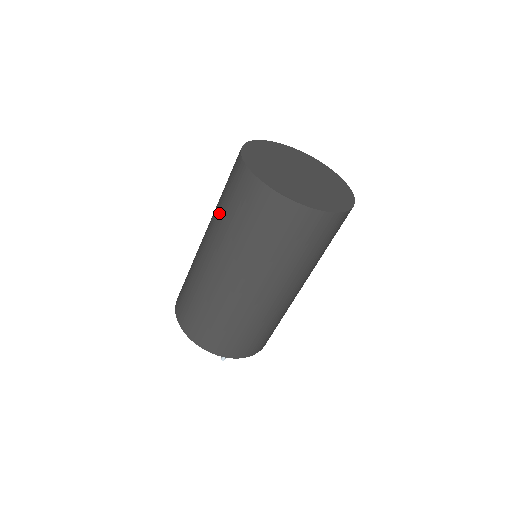
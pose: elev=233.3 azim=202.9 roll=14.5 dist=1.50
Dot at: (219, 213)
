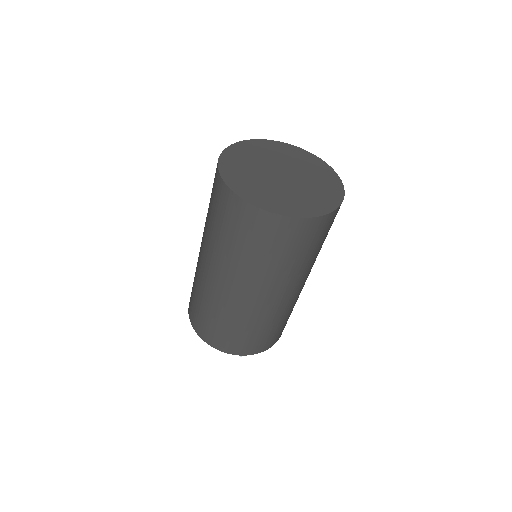
Dot at: occluded
